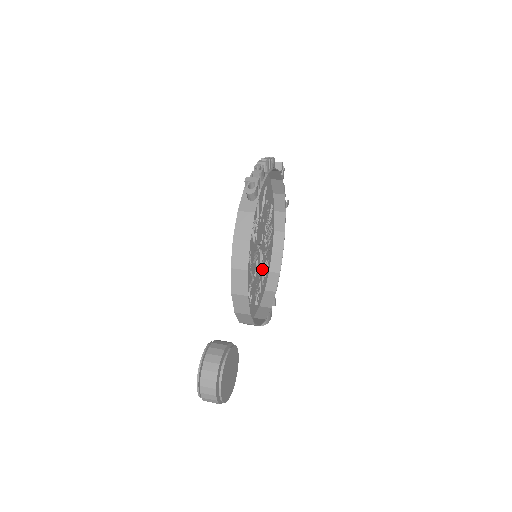
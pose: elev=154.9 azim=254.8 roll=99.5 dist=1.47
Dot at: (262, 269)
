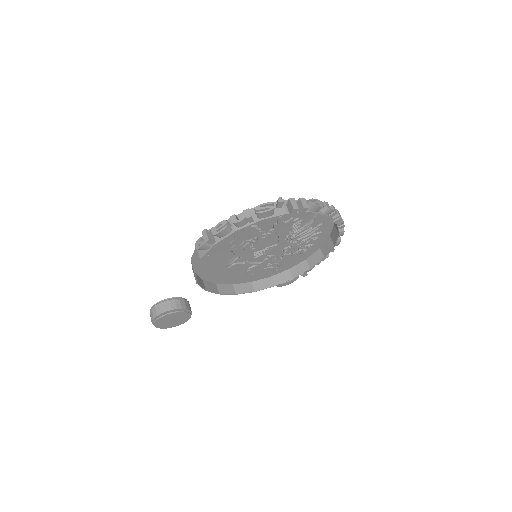
Dot at: (292, 252)
